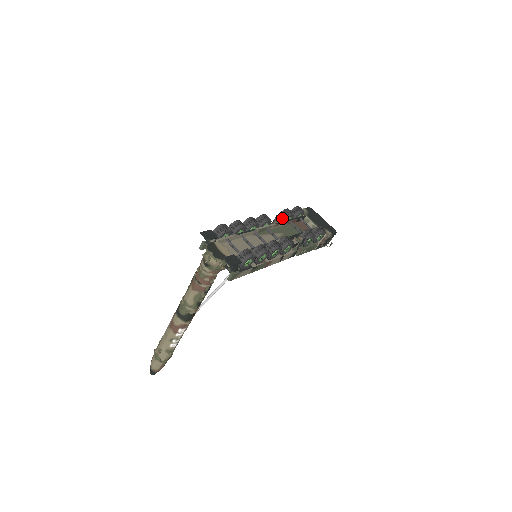
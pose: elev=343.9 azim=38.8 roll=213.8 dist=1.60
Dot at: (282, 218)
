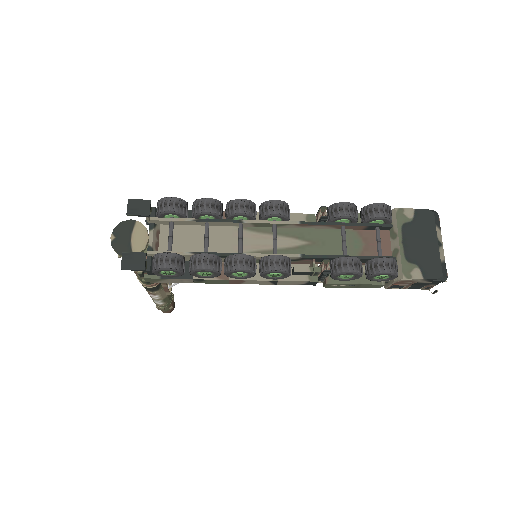
Dot at: (322, 216)
